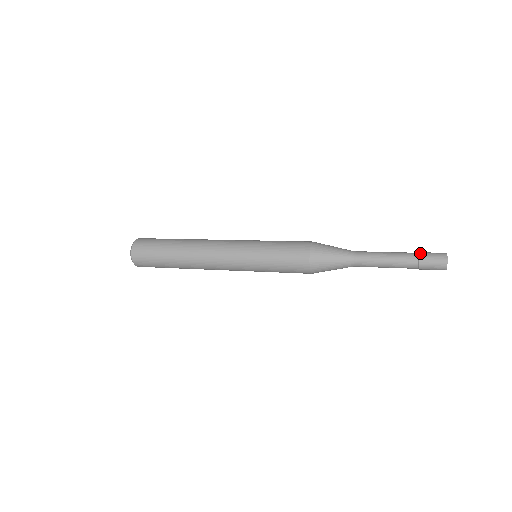
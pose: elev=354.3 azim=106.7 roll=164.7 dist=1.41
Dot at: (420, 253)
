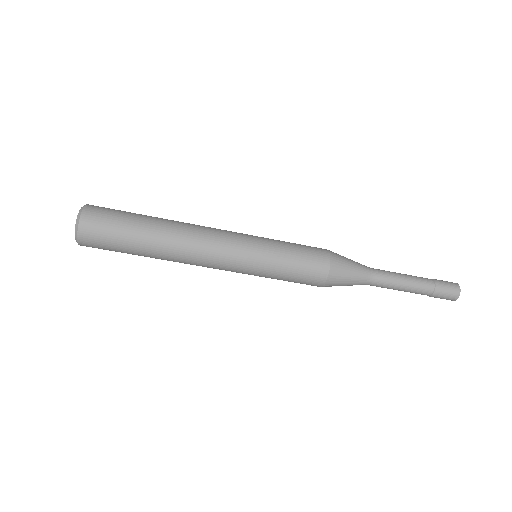
Dot at: occluded
